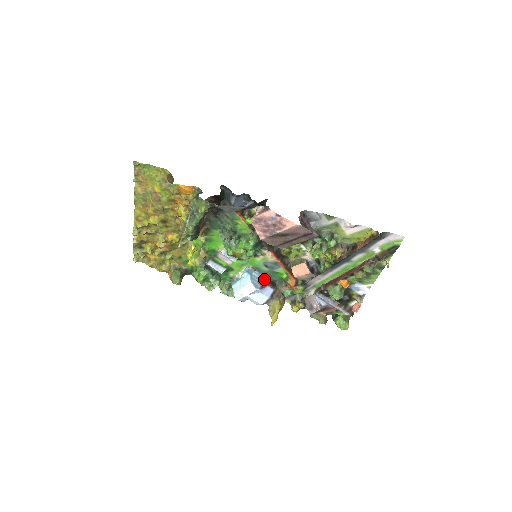
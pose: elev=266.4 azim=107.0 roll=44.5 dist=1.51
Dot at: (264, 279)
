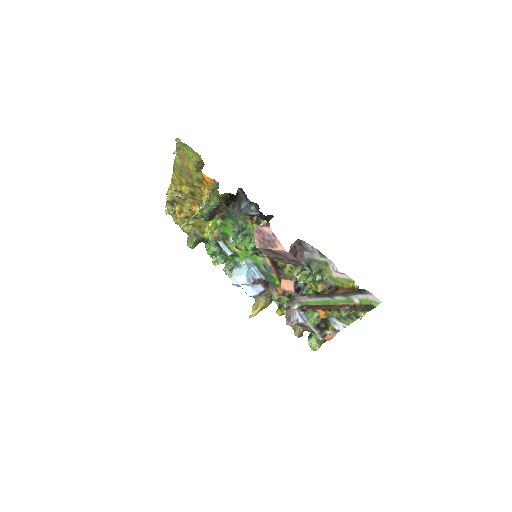
Dot at: (260, 276)
